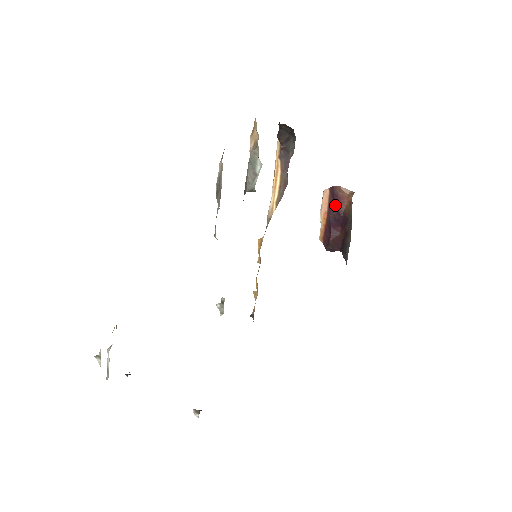
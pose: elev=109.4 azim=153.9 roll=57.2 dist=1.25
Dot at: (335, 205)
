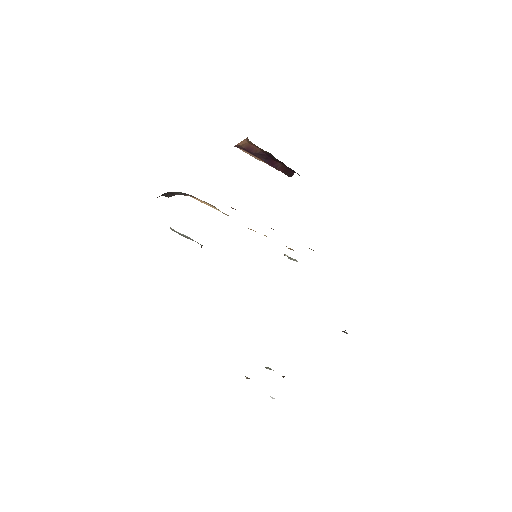
Dot at: (252, 153)
